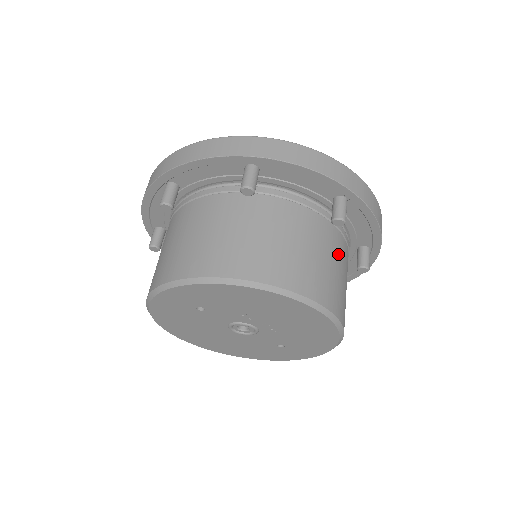
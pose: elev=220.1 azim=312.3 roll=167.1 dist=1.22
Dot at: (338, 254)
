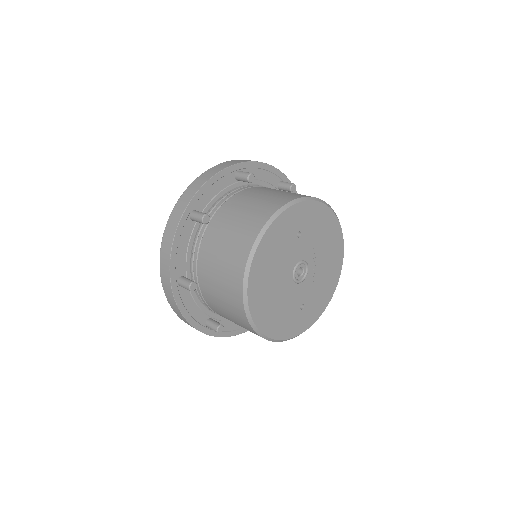
Dot at: occluded
